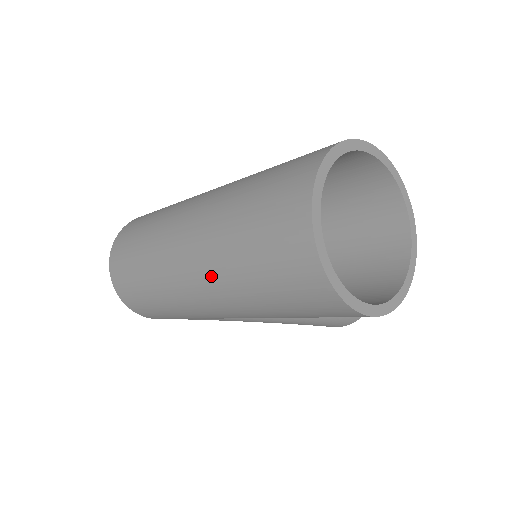
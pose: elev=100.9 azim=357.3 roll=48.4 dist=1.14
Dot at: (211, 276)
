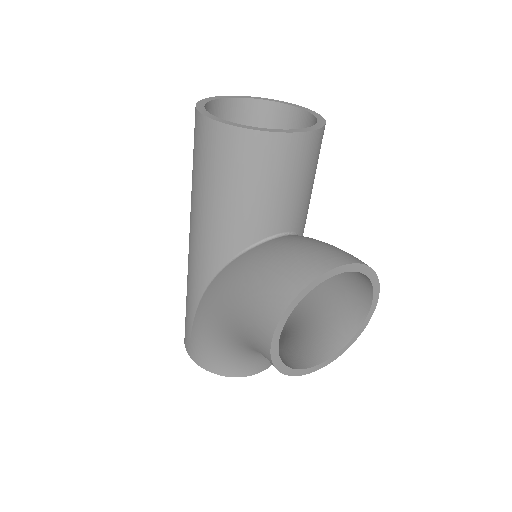
Dot at: occluded
